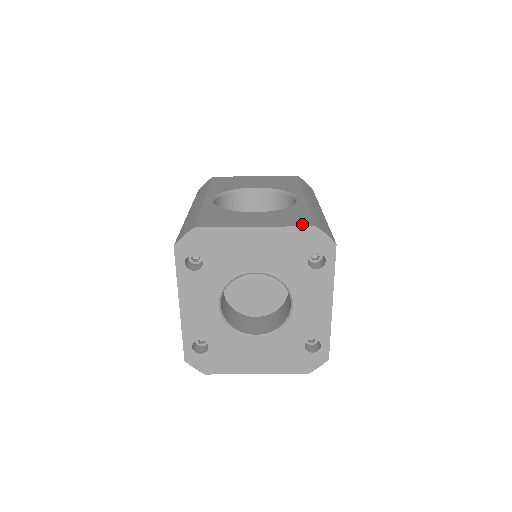
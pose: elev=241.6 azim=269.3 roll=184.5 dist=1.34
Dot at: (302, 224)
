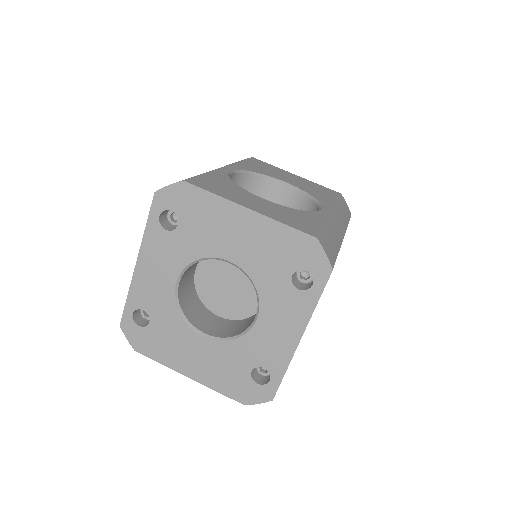
Dot at: (303, 229)
